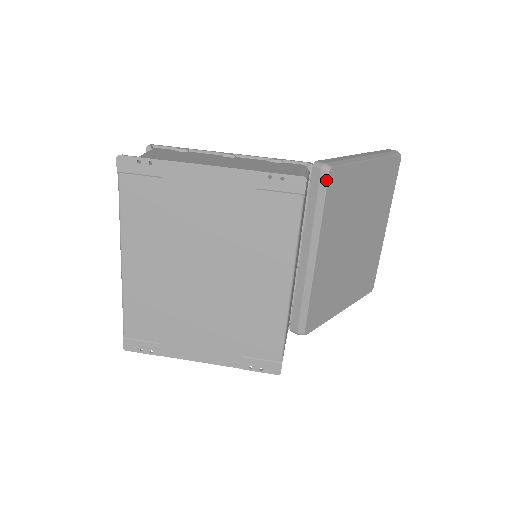
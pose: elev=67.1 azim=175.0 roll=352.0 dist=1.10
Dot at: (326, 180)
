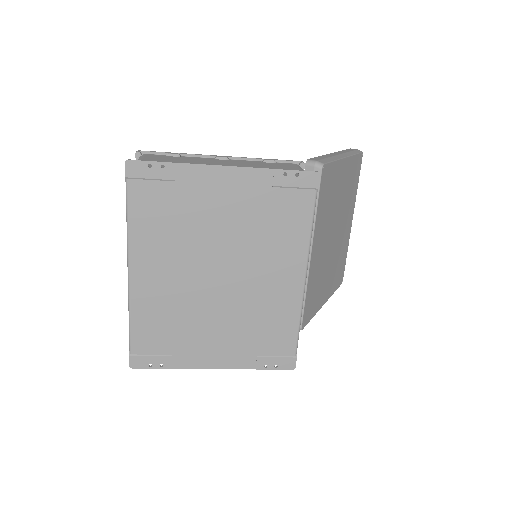
Dot at: (320, 177)
